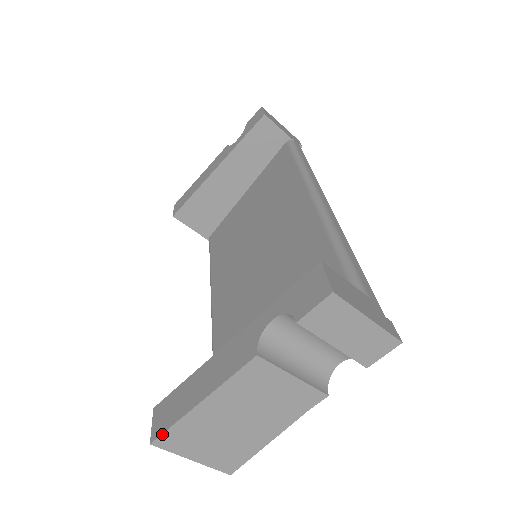
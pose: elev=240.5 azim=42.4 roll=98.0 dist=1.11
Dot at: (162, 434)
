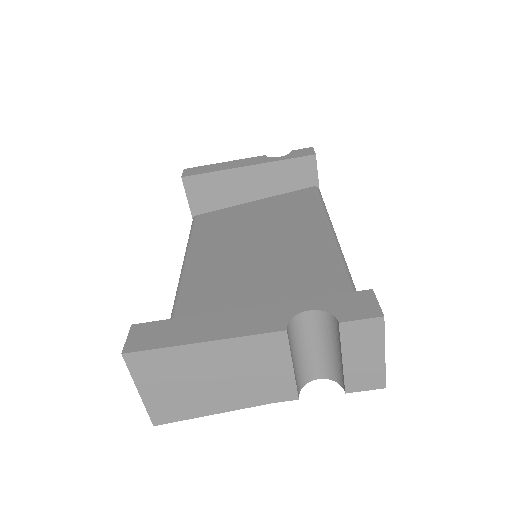
Dot at: (142, 351)
